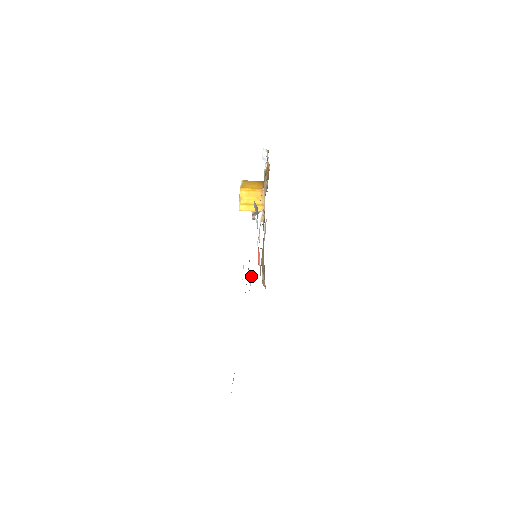
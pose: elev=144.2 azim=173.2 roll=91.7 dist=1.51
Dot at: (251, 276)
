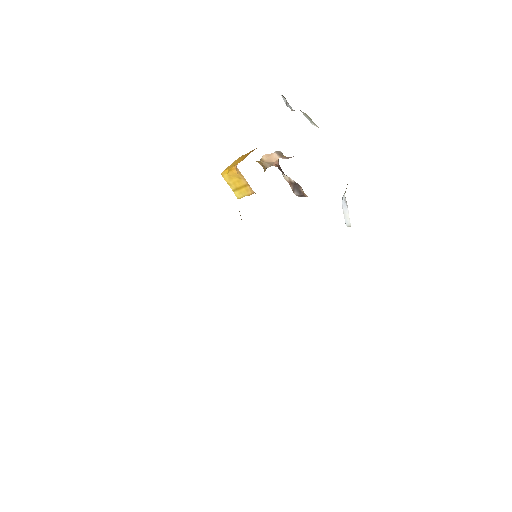
Dot at: occluded
